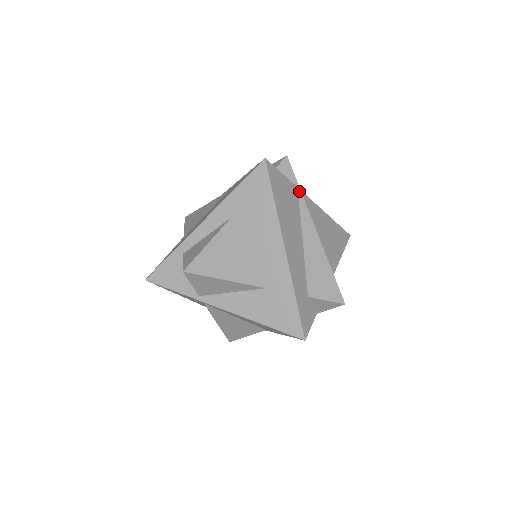
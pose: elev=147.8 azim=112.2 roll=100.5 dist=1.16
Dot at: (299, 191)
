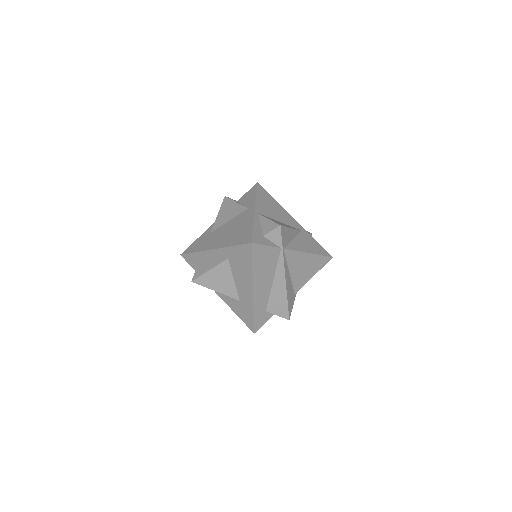
Dot at: (281, 251)
